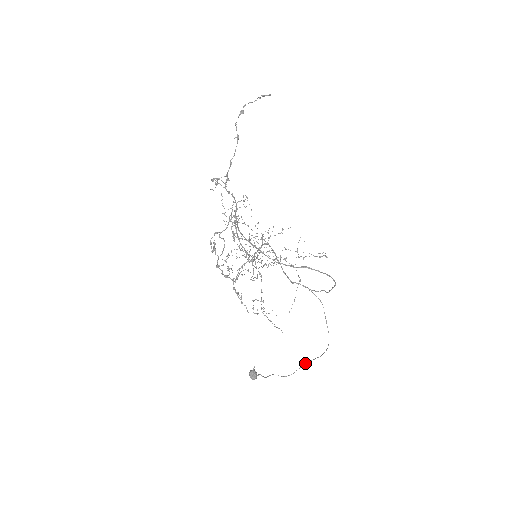
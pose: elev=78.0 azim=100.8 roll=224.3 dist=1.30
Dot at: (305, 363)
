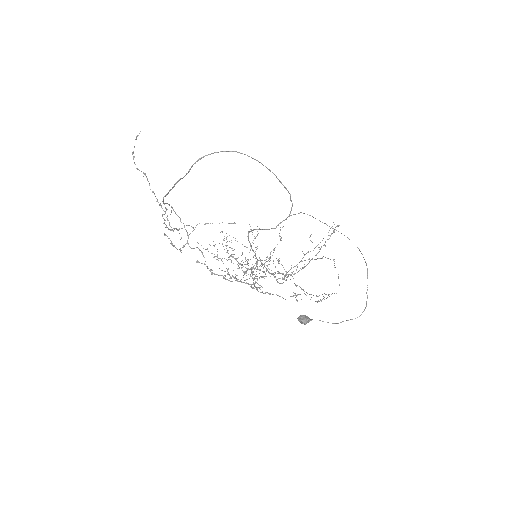
Dot at: occluded
